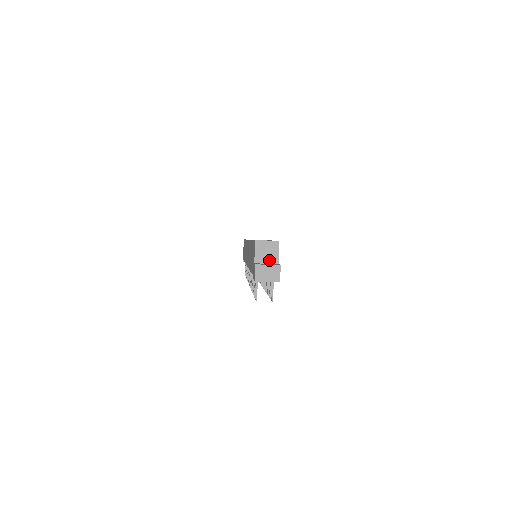
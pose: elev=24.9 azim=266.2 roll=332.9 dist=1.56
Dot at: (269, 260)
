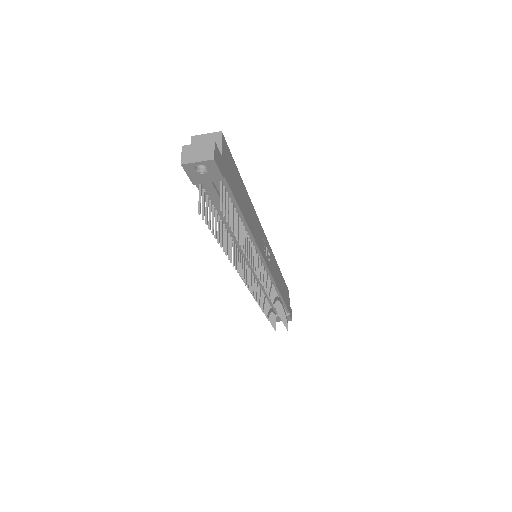
Dot at: occluded
